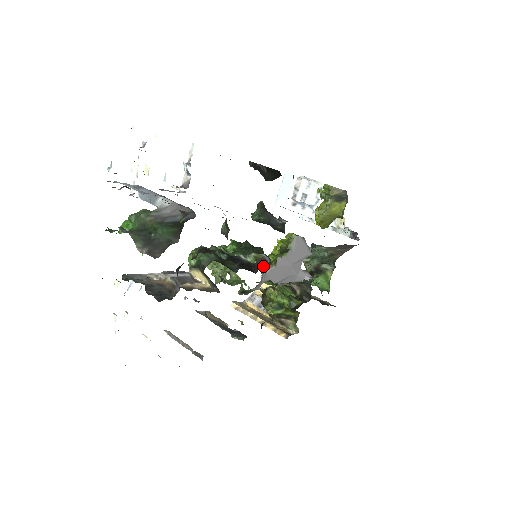
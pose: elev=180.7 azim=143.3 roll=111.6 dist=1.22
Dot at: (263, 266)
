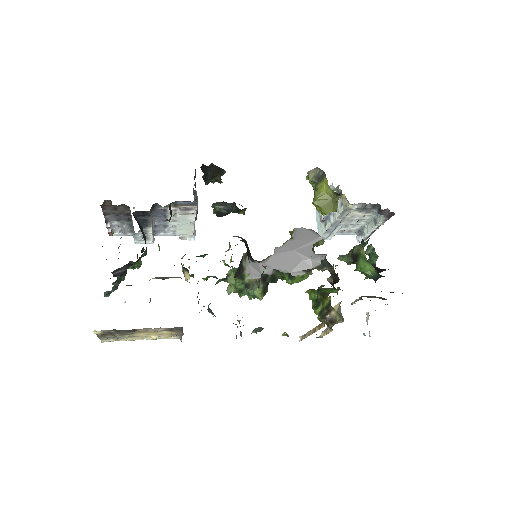
Dot at: (263, 260)
